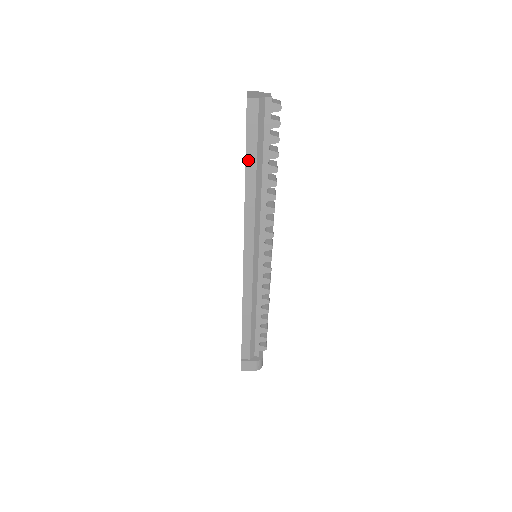
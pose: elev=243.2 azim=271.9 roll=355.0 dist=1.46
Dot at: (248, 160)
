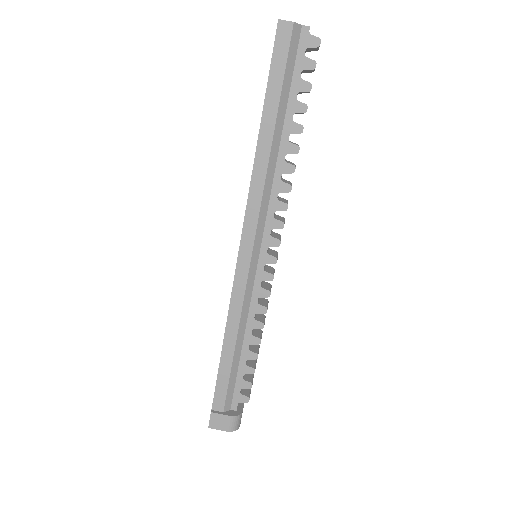
Dot at: (267, 107)
